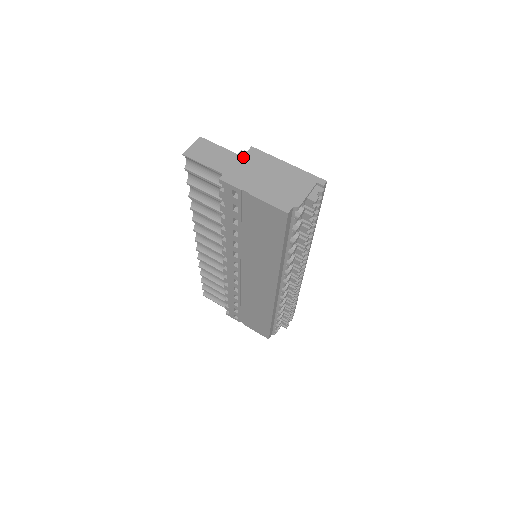
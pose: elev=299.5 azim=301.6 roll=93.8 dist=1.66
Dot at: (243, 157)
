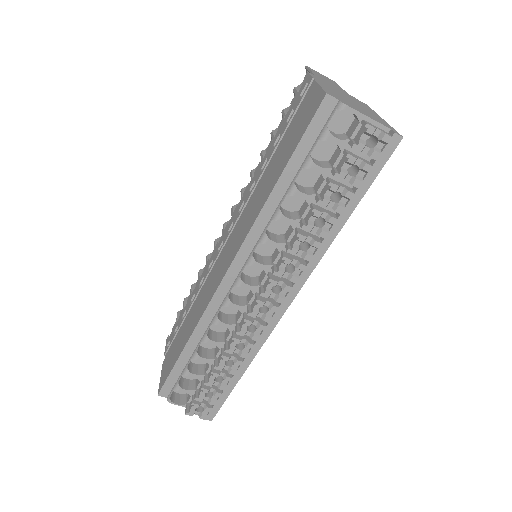
Dot at: occluded
